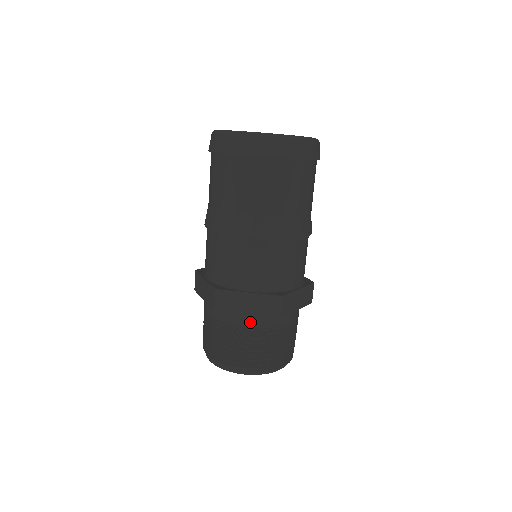
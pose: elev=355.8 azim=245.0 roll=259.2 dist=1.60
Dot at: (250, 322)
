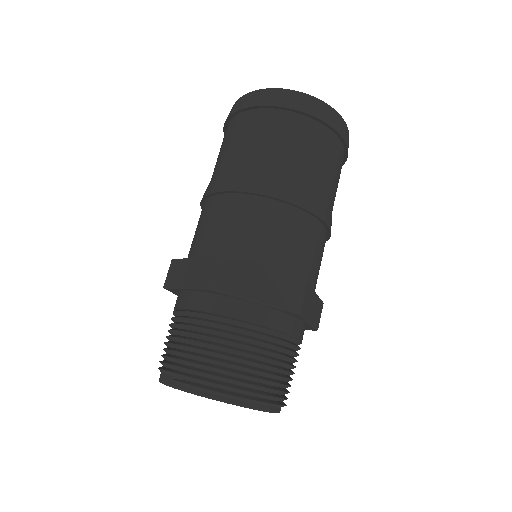
Dot at: (188, 301)
